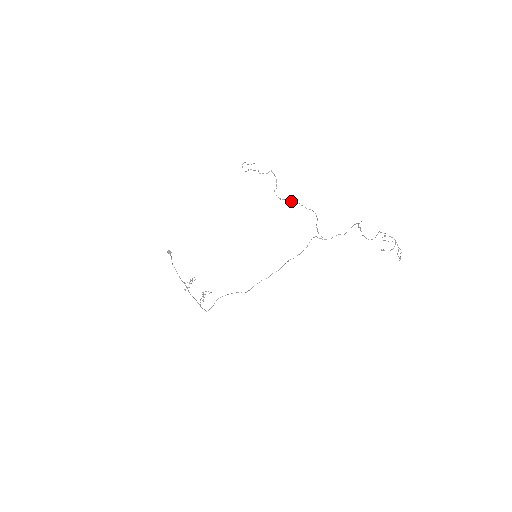
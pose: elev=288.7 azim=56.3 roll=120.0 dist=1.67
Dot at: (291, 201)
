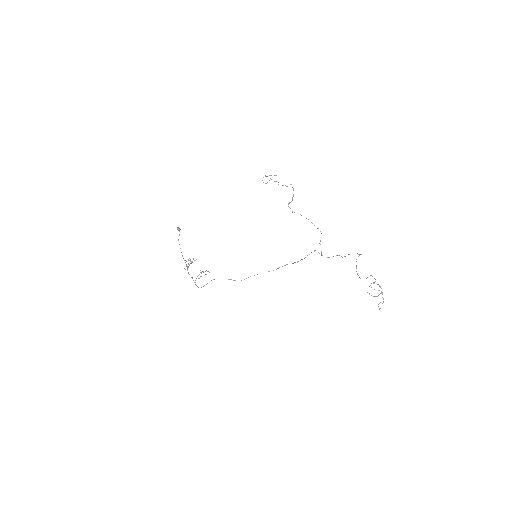
Dot at: occluded
